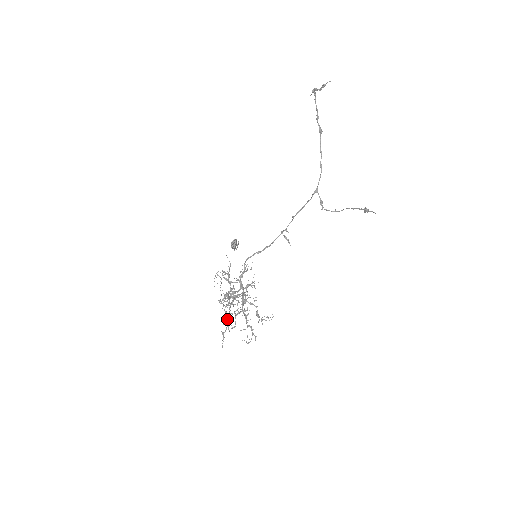
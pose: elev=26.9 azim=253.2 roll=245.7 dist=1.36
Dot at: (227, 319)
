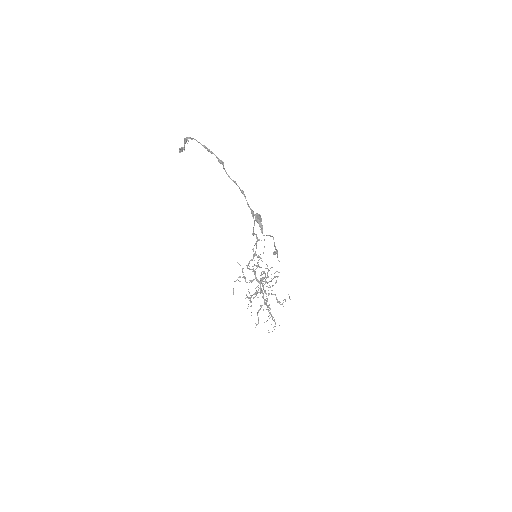
Dot at: occluded
